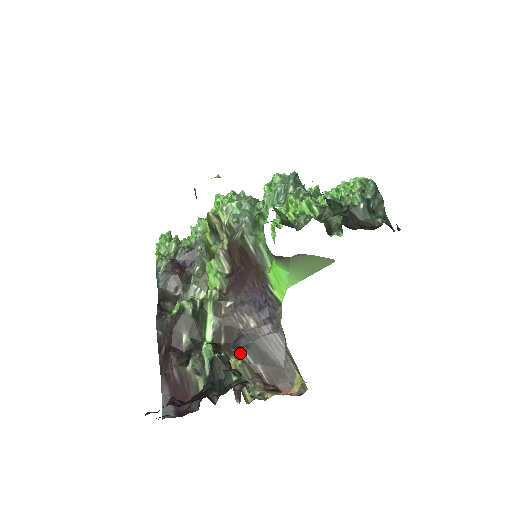
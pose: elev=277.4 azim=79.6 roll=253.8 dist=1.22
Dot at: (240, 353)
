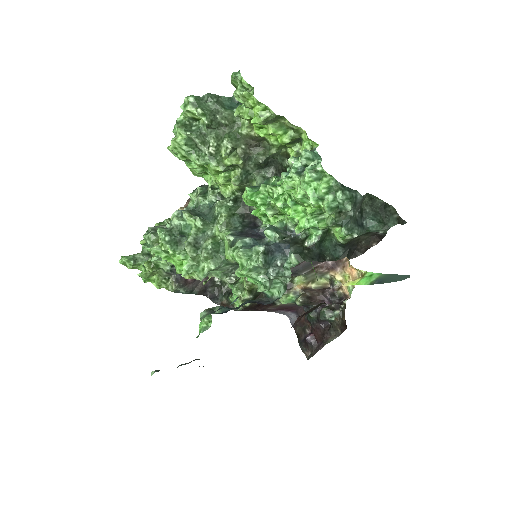
Dot at: (298, 275)
